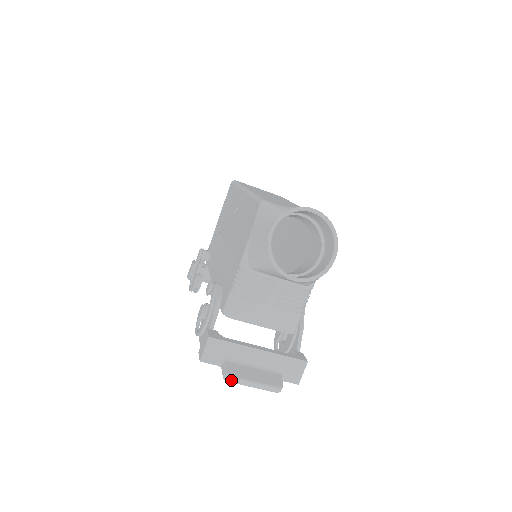
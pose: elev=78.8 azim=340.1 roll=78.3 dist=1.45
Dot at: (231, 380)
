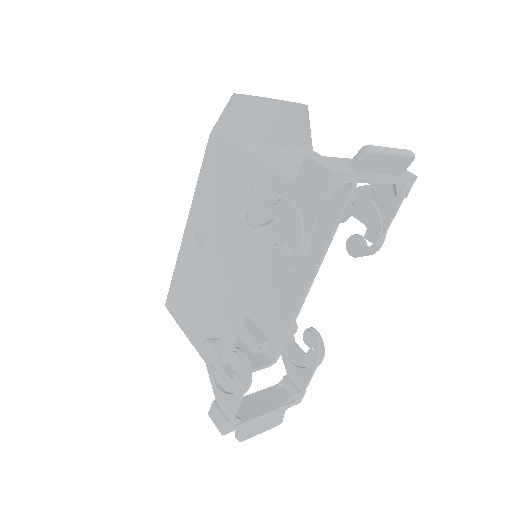
Dot at: (373, 148)
